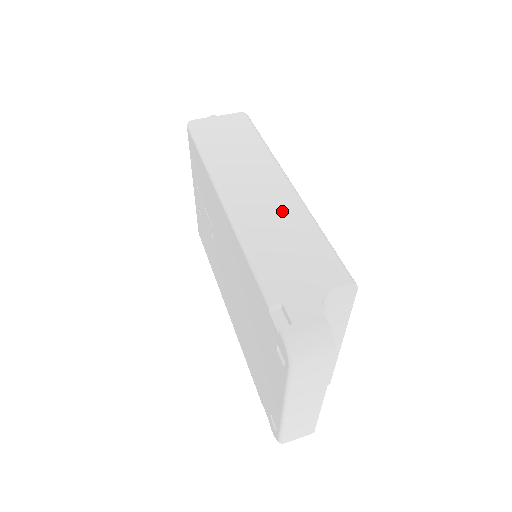
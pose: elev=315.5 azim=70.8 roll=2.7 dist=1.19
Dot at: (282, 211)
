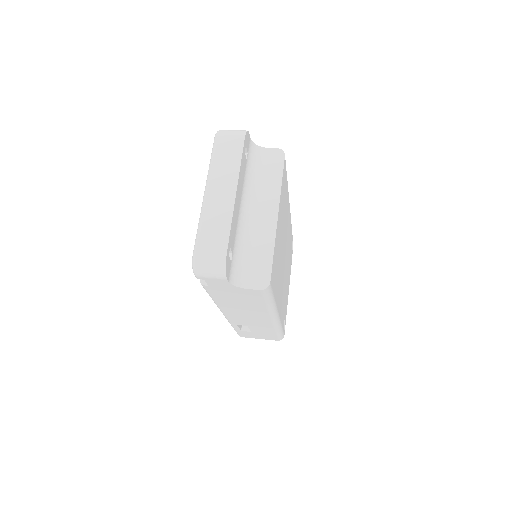
Dot at: occluded
